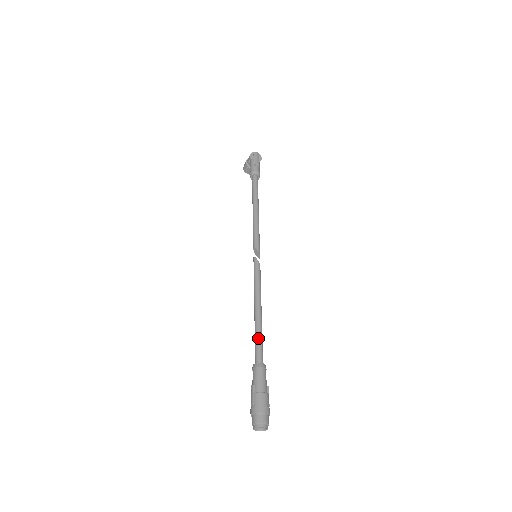
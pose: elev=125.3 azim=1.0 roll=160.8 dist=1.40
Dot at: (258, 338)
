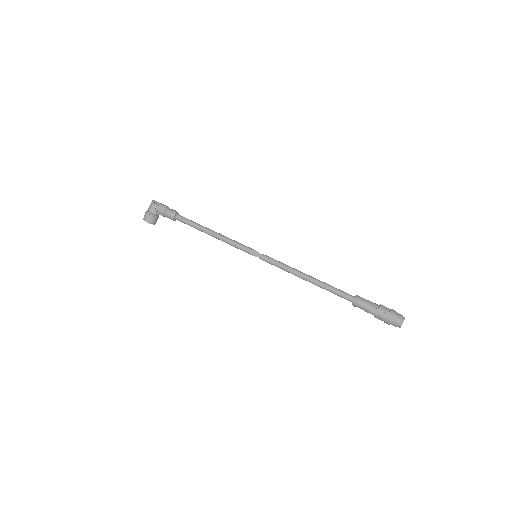
Dot at: (334, 287)
